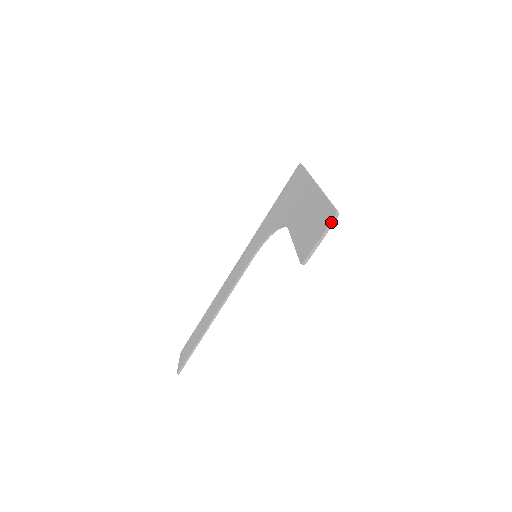
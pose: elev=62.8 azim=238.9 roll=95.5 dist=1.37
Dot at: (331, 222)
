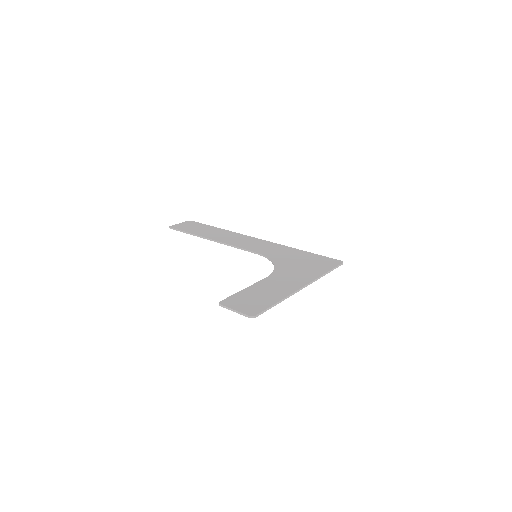
Dot at: (246, 315)
